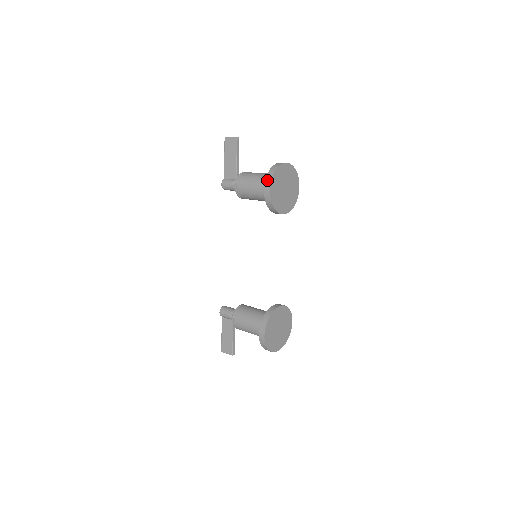
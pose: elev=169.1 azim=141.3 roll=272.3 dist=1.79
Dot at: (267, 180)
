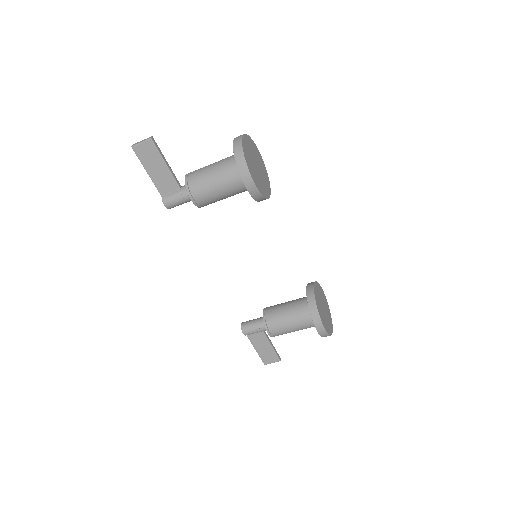
Dot at: (242, 172)
